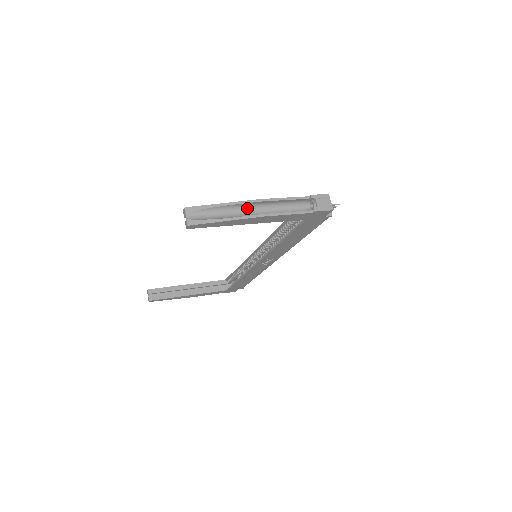
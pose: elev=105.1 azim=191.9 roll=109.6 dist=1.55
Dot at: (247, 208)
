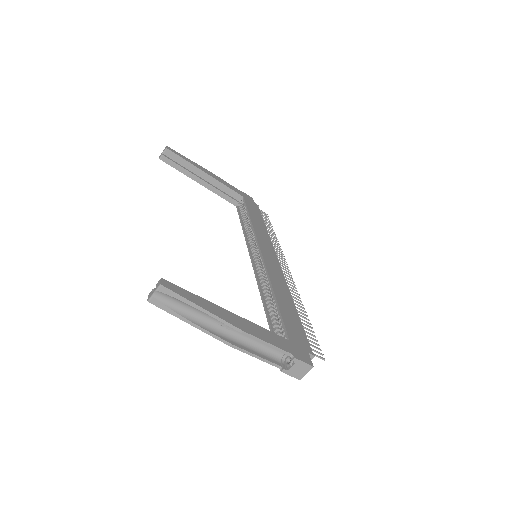
Dot at: occluded
